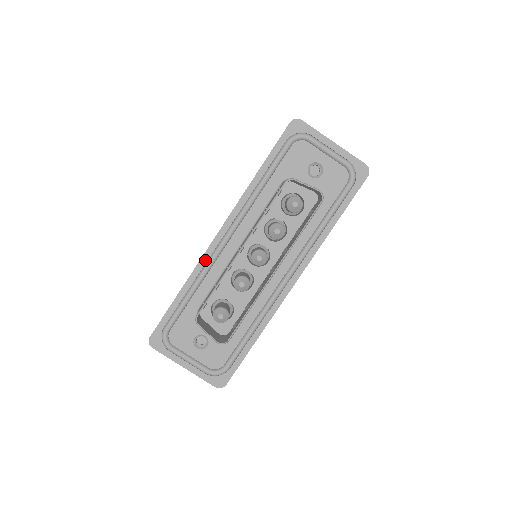
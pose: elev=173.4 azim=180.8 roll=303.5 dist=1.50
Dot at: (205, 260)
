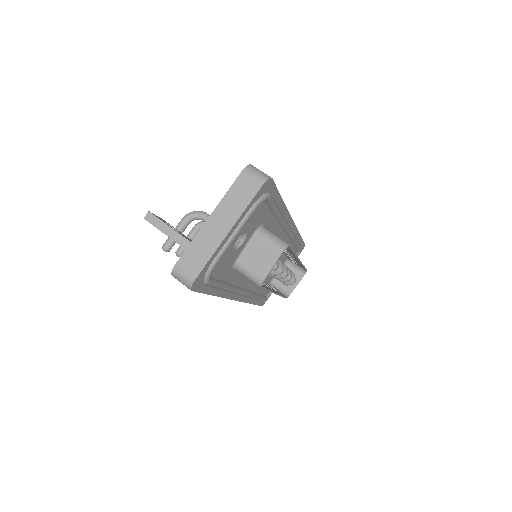
Dot at: (246, 299)
